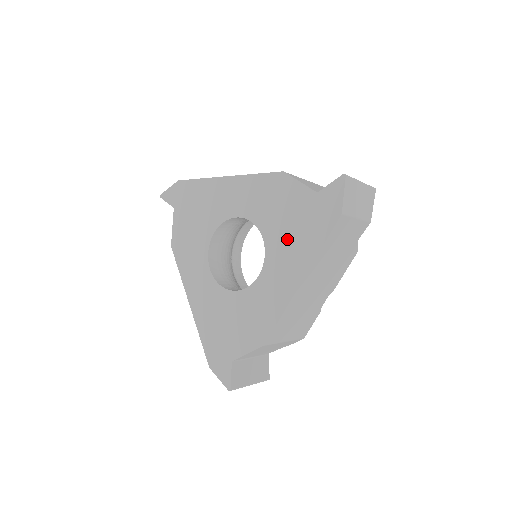
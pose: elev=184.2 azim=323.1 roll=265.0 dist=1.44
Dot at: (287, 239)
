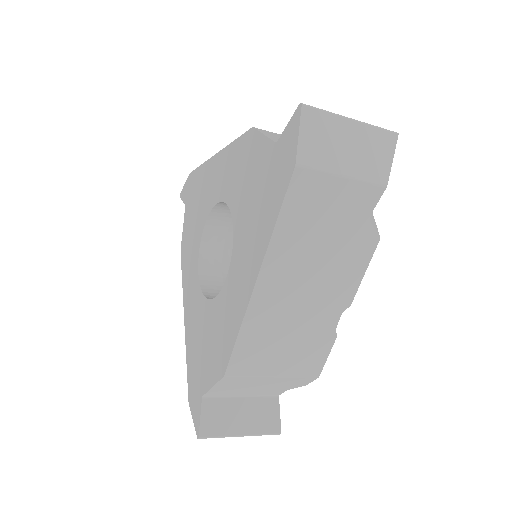
Dot at: (249, 219)
